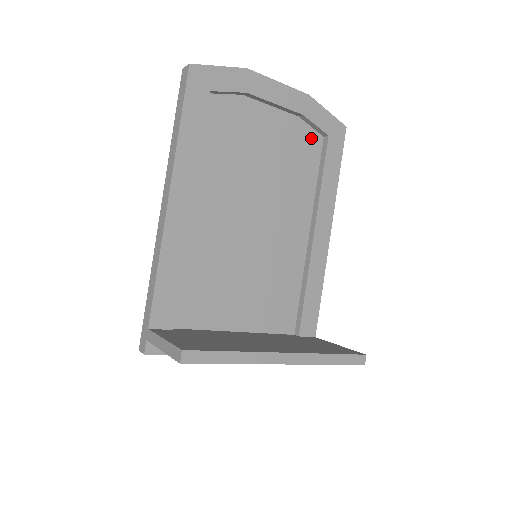
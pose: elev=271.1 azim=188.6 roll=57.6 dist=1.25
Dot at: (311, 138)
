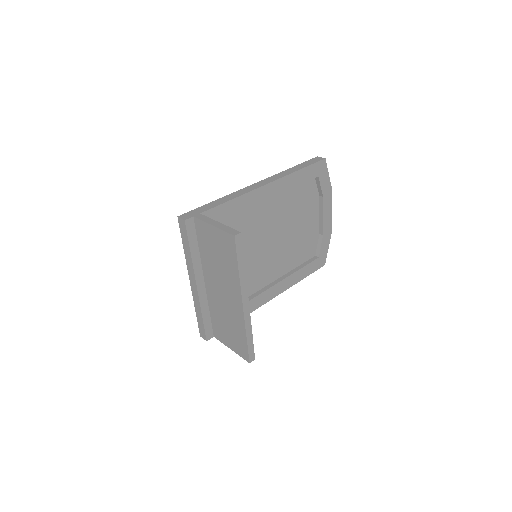
Dot at: (313, 249)
